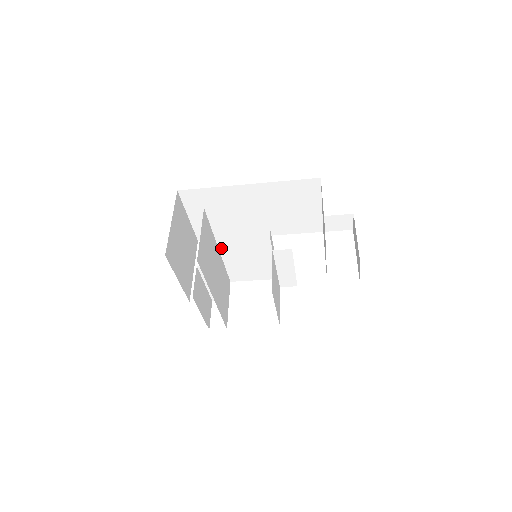
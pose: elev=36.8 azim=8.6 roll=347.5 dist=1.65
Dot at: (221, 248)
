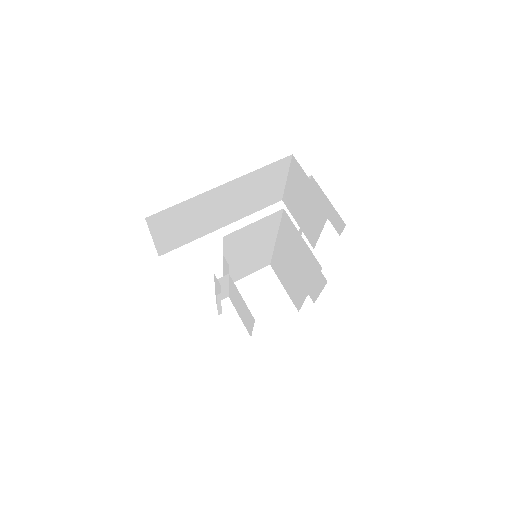
Dot at: occluded
